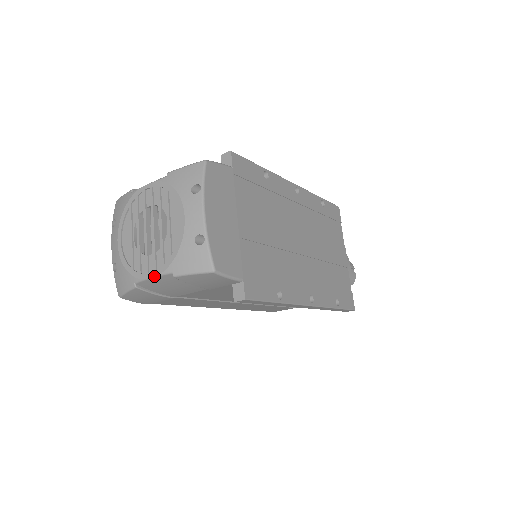
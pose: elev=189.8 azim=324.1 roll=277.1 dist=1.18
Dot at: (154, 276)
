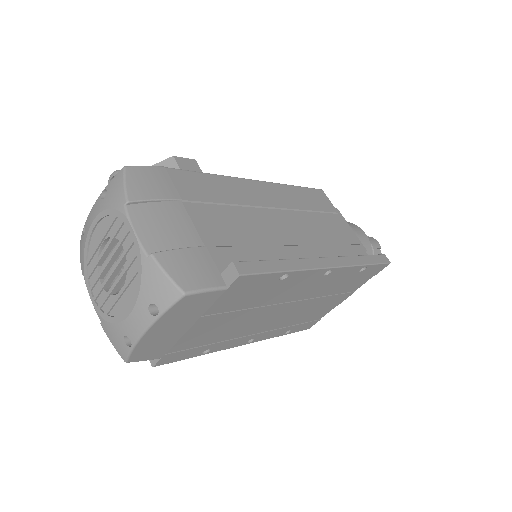
Dot at: occluded
